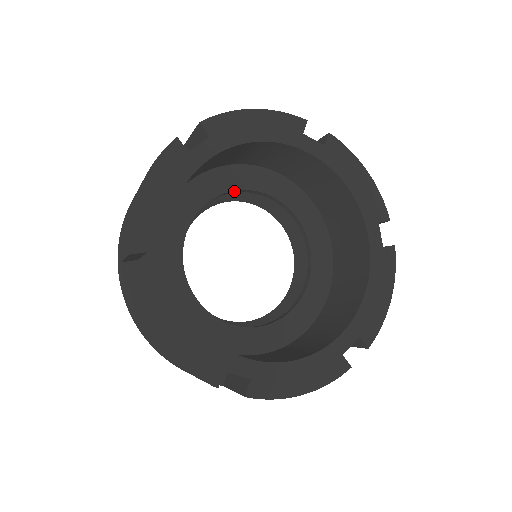
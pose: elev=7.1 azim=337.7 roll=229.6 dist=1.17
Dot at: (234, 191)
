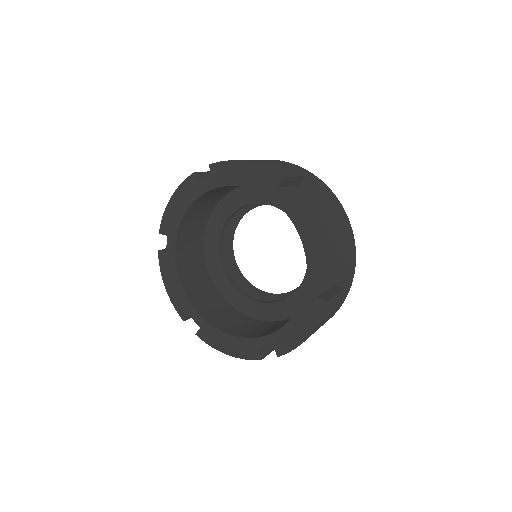
Dot at: (226, 223)
